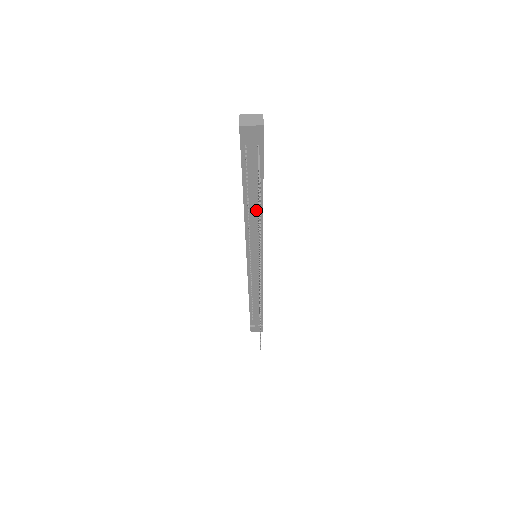
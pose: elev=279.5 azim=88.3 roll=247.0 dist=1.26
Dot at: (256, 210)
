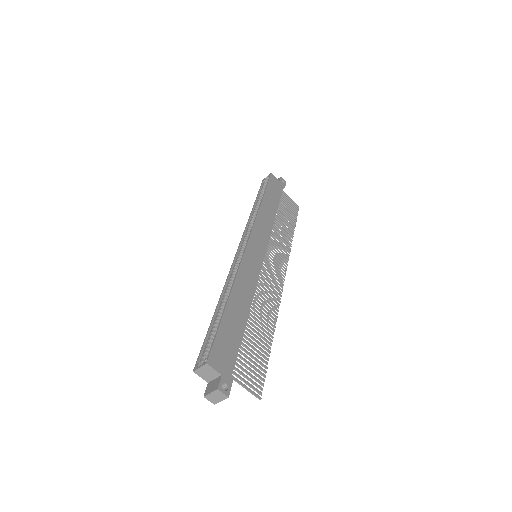
Dot at: occluded
